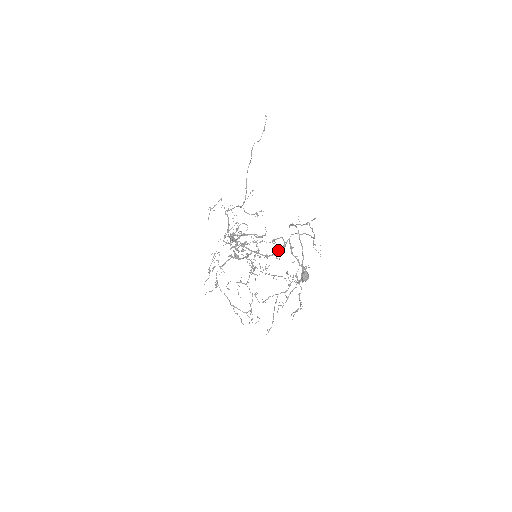
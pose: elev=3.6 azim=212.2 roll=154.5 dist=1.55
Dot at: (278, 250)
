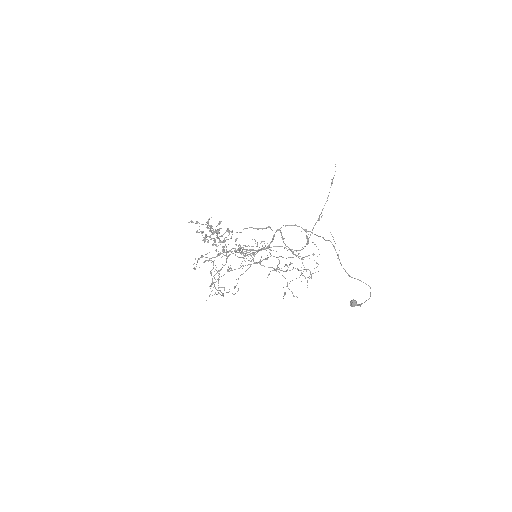
Dot at: occluded
